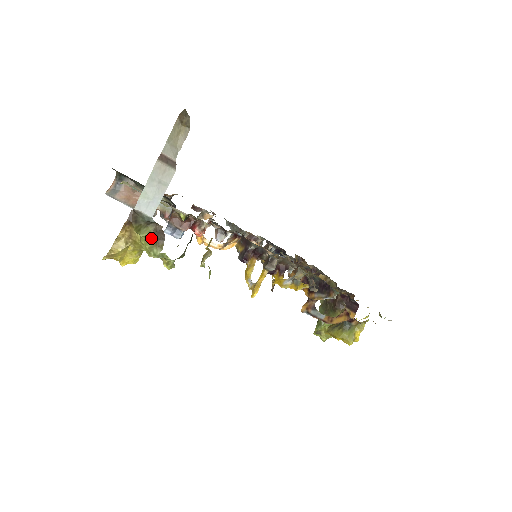
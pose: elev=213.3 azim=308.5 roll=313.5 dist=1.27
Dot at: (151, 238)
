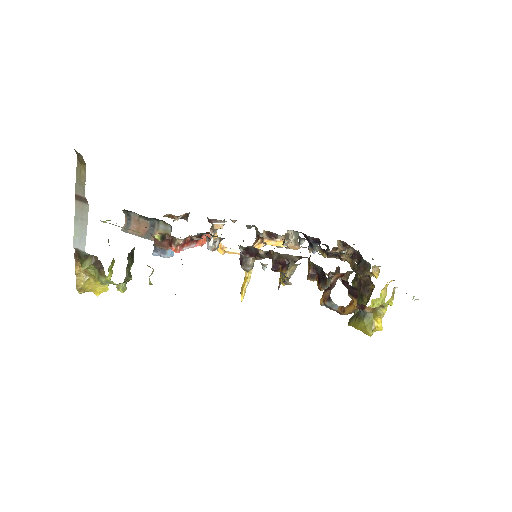
Dot at: (95, 269)
